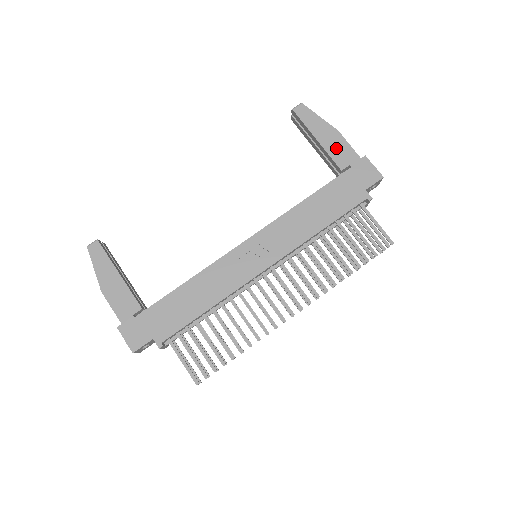
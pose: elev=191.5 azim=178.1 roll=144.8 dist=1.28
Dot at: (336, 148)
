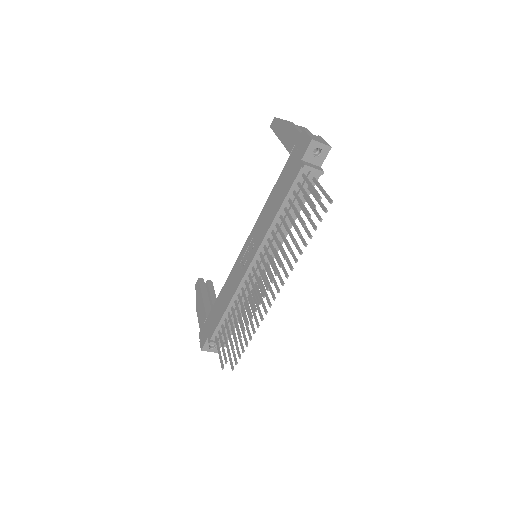
Dot at: (288, 137)
